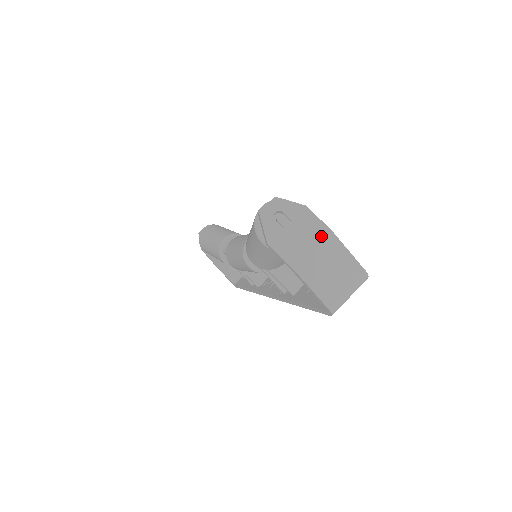
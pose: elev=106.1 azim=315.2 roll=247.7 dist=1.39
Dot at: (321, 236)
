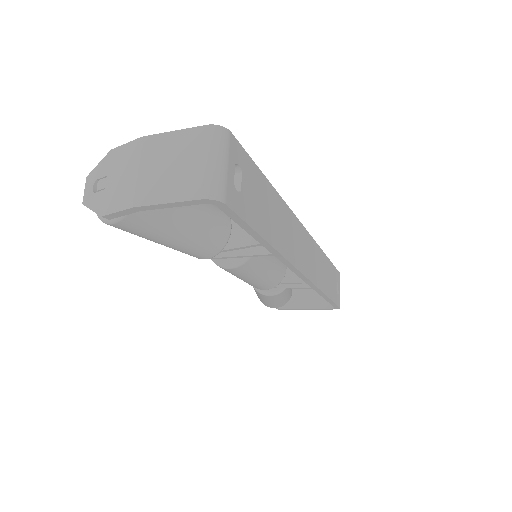
Dot at: (136, 153)
